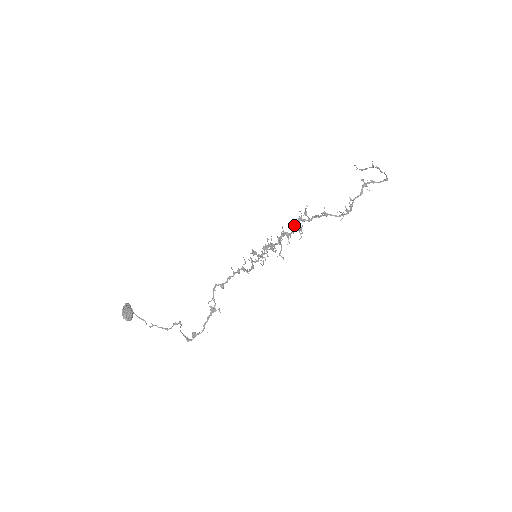
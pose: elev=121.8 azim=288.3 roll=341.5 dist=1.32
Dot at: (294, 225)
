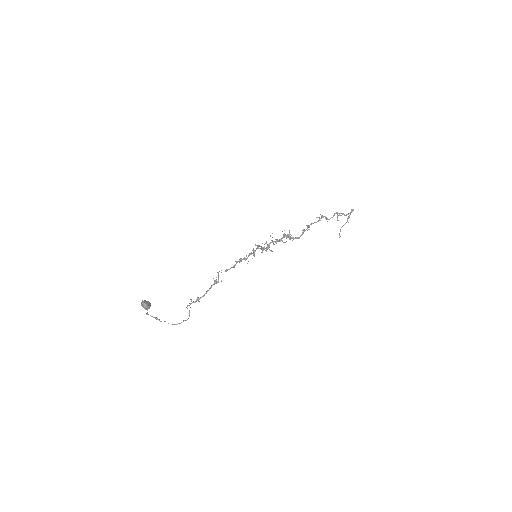
Dot at: (284, 233)
